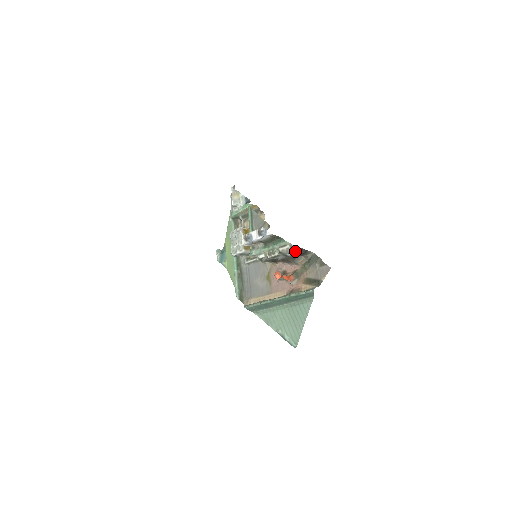
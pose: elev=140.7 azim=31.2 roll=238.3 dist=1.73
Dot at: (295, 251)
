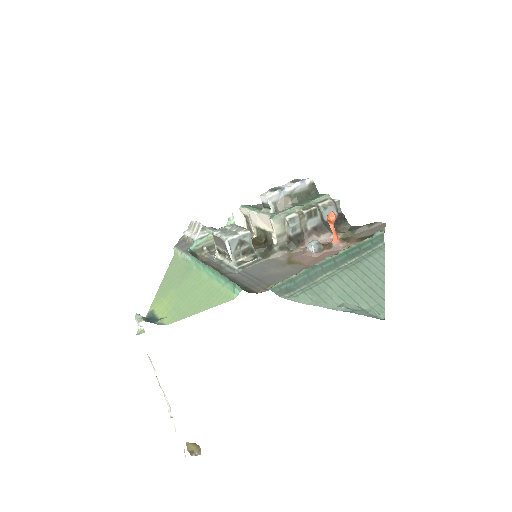
Dot at: (336, 211)
